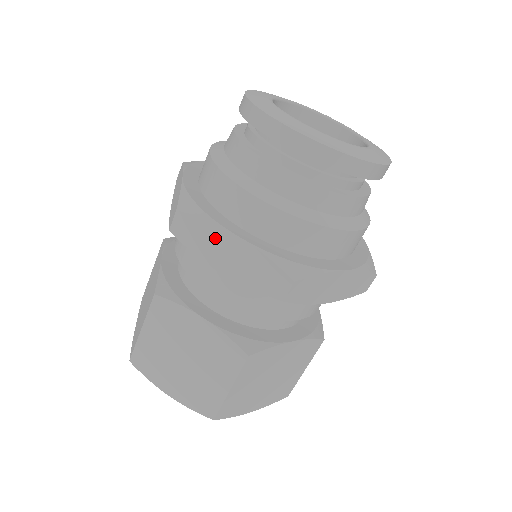
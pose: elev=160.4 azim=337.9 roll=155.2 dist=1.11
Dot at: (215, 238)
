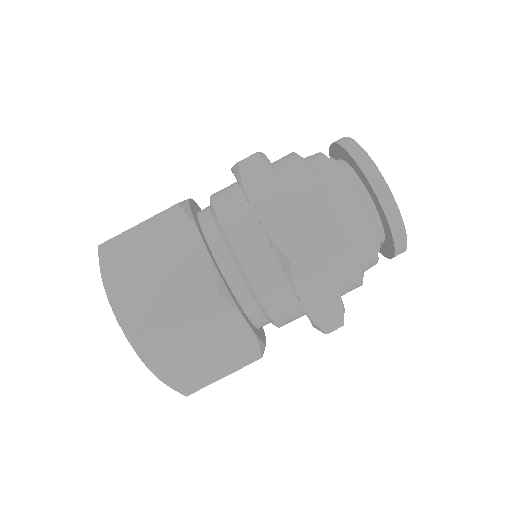
Dot at: (271, 186)
